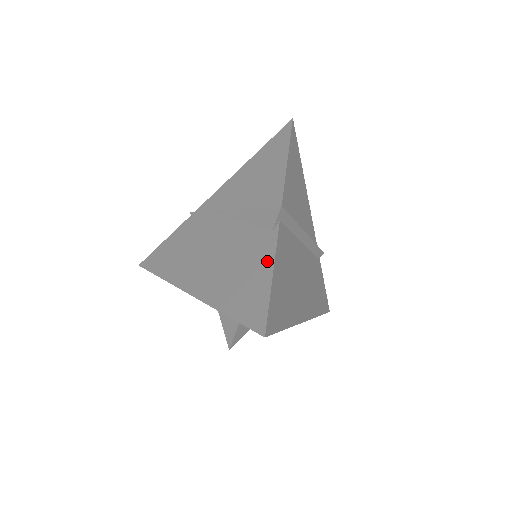
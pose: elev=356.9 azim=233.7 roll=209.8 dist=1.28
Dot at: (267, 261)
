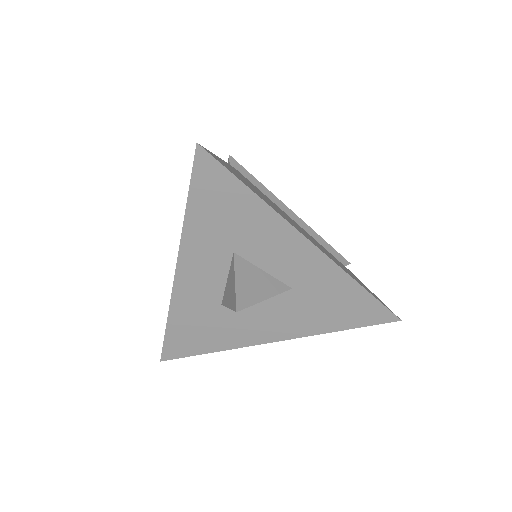
Dot at: occluded
